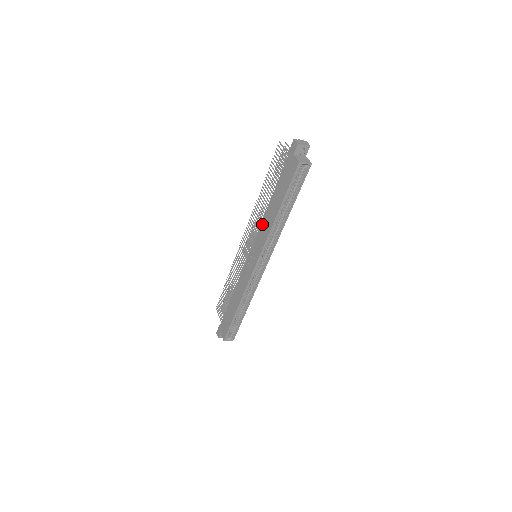
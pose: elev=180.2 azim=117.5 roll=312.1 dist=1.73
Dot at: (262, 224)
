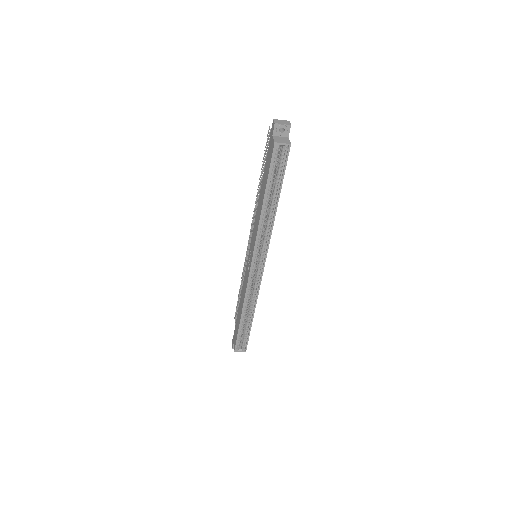
Dot at: (255, 219)
